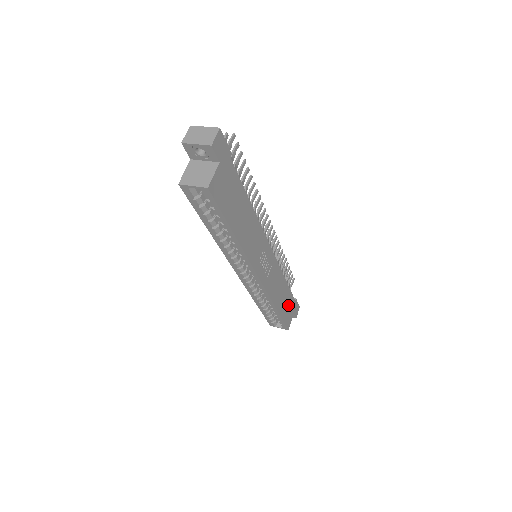
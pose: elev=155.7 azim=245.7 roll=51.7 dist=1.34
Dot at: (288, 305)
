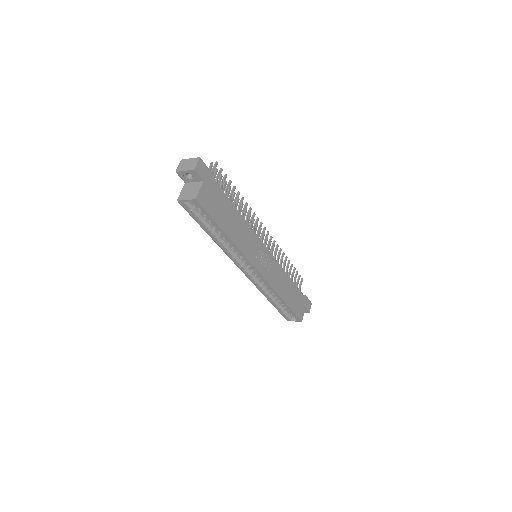
Dot at: (297, 299)
